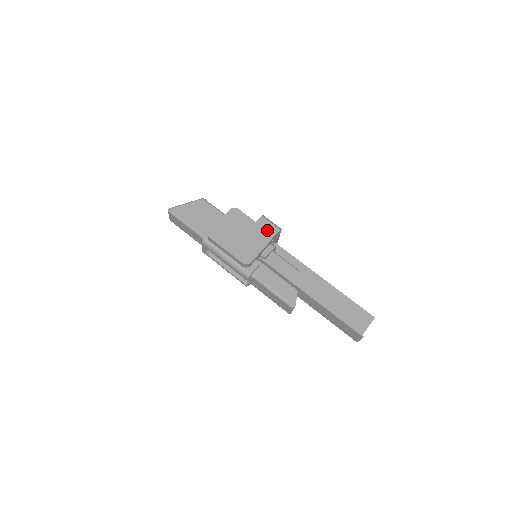
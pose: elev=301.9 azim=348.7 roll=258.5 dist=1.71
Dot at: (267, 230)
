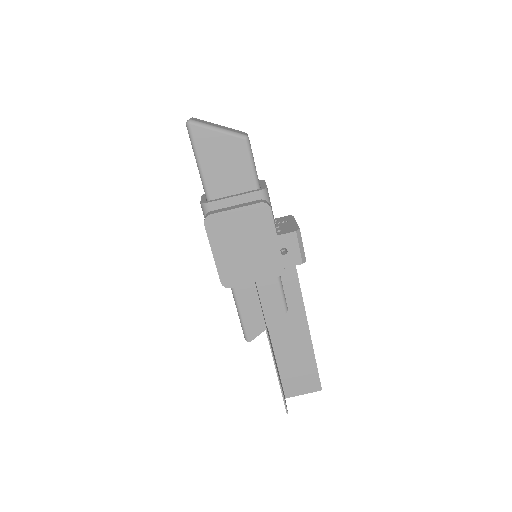
Dot at: occluded
